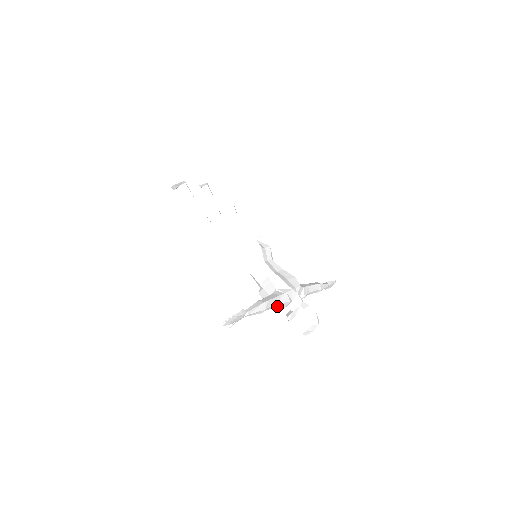
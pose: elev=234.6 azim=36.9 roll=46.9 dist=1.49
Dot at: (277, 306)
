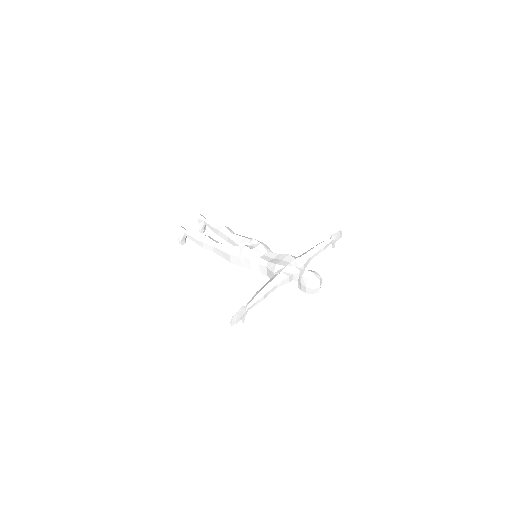
Dot at: (279, 286)
